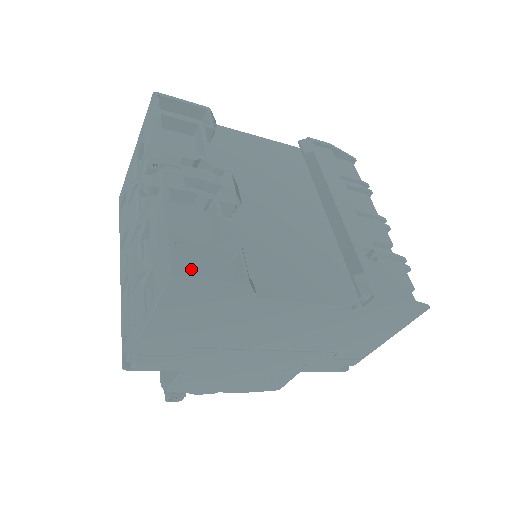
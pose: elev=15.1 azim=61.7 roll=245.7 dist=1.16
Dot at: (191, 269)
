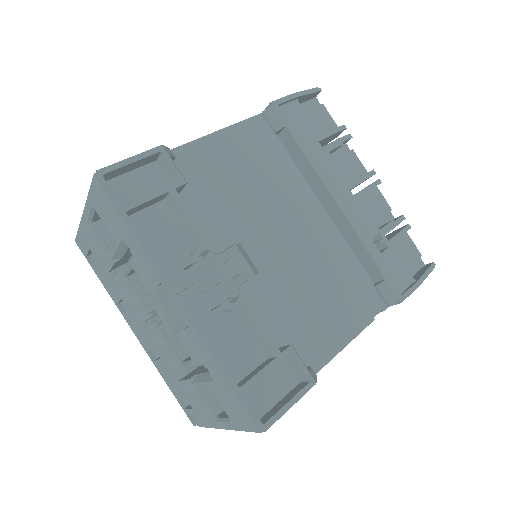
Dot at: (259, 395)
